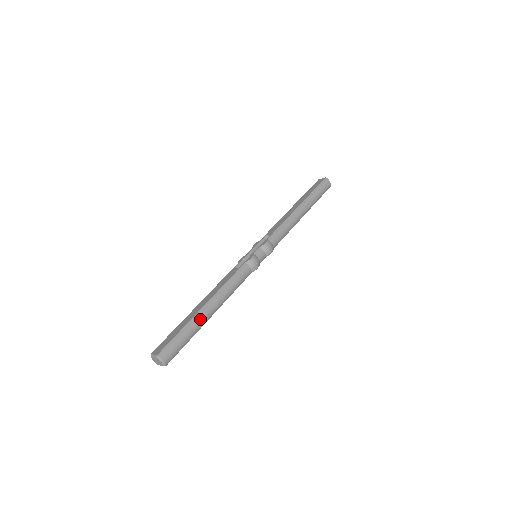
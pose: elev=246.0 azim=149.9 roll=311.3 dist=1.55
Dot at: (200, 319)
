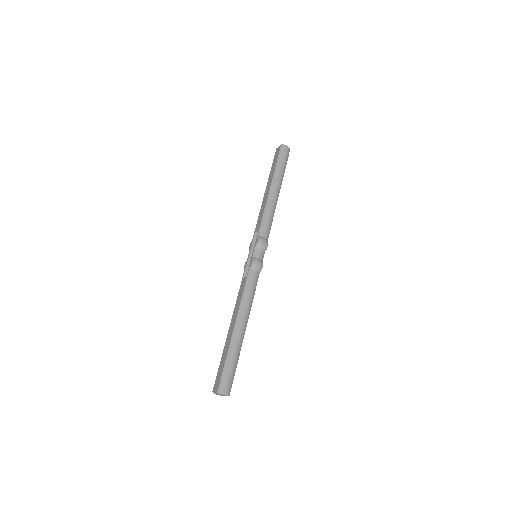
Dot at: (236, 341)
